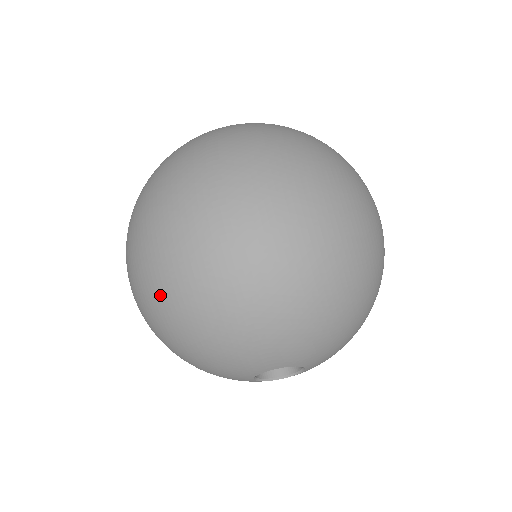
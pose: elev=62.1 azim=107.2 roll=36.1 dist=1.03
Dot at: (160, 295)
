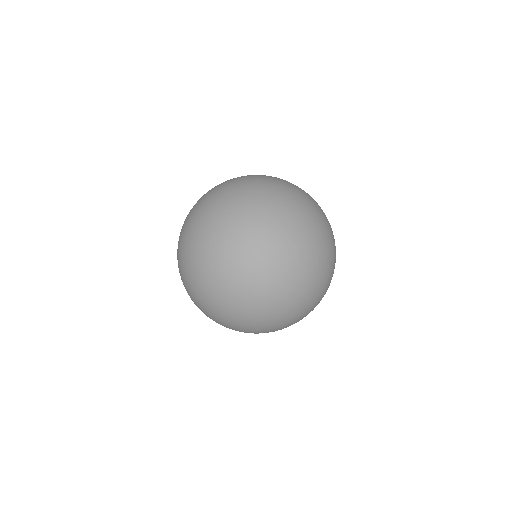
Dot at: (217, 322)
